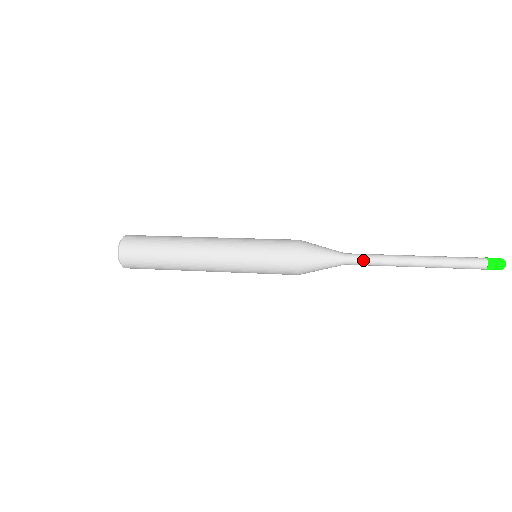
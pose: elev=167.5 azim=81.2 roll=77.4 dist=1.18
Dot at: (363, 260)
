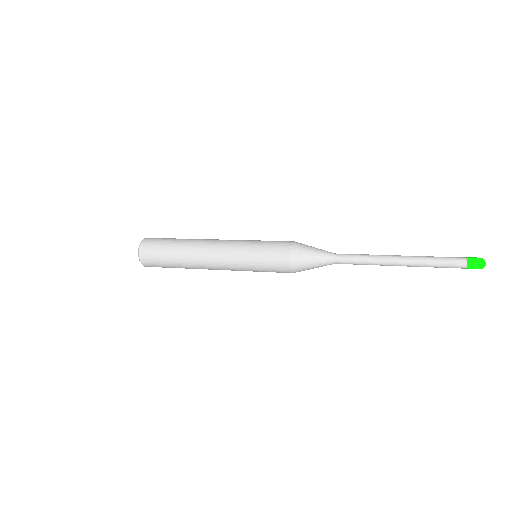
Dot at: occluded
